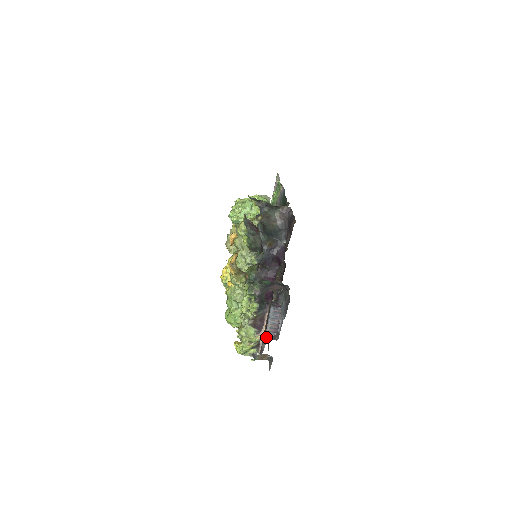
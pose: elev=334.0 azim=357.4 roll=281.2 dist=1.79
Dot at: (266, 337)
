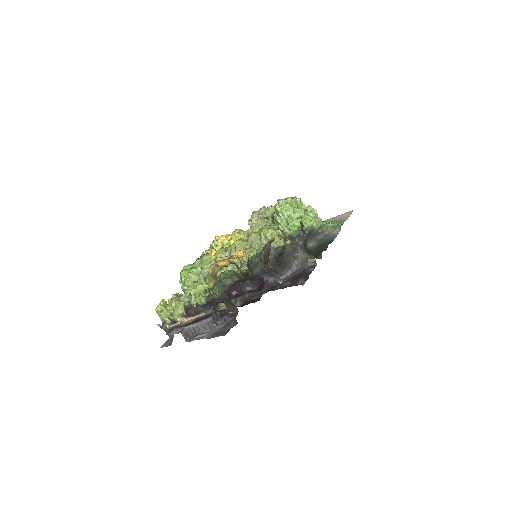
Dot at: (183, 329)
